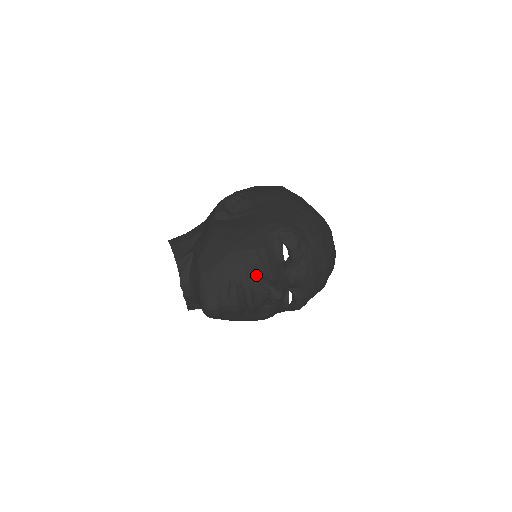
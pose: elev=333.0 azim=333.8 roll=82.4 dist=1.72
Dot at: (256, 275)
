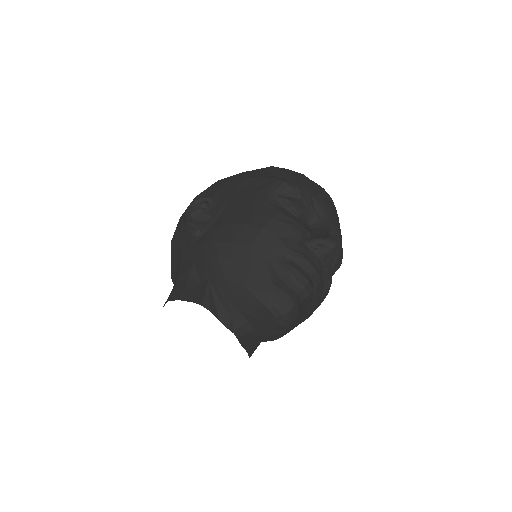
Dot at: (296, 241)
